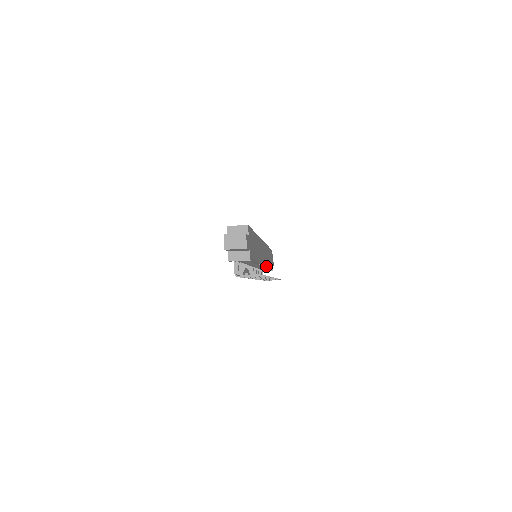
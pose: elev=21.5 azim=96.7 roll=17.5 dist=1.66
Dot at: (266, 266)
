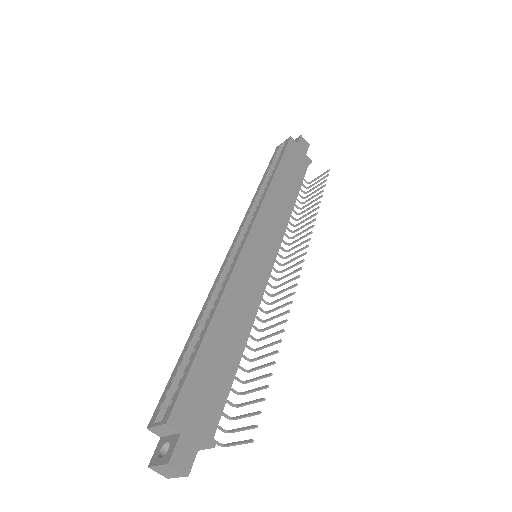
Dot at: (286, 226)
